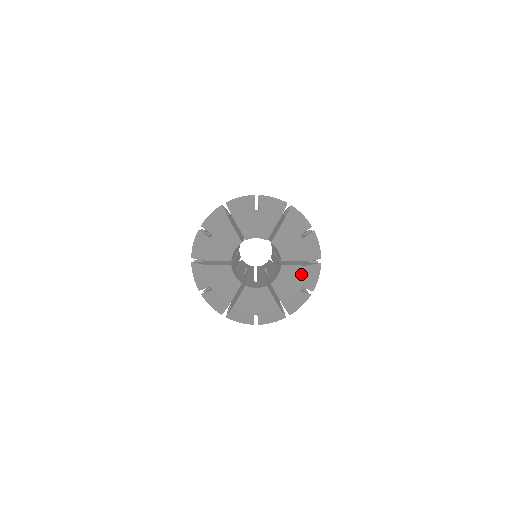
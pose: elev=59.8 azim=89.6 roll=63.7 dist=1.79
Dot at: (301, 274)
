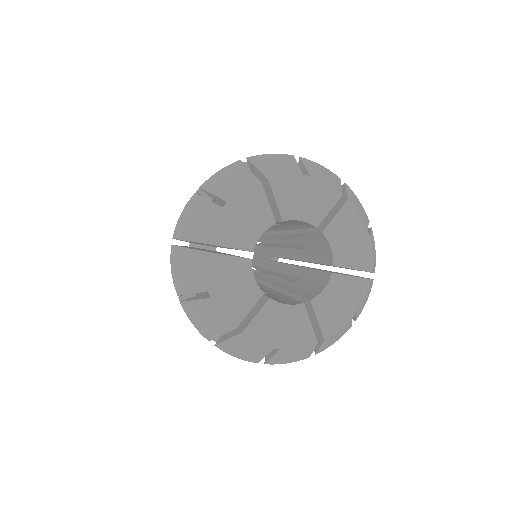
Dot at: (360, 291)
